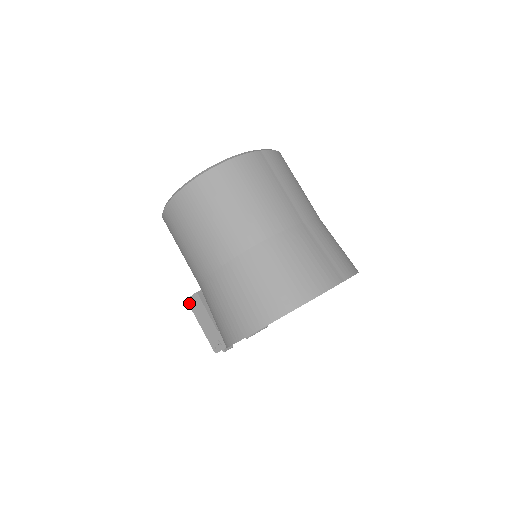
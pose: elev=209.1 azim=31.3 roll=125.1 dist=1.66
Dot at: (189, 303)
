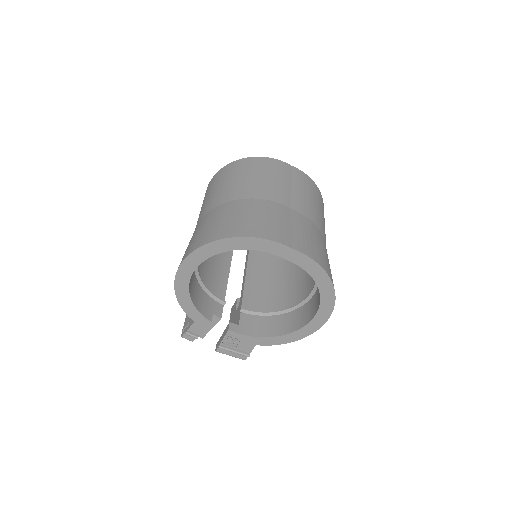
Dot at: occluded
